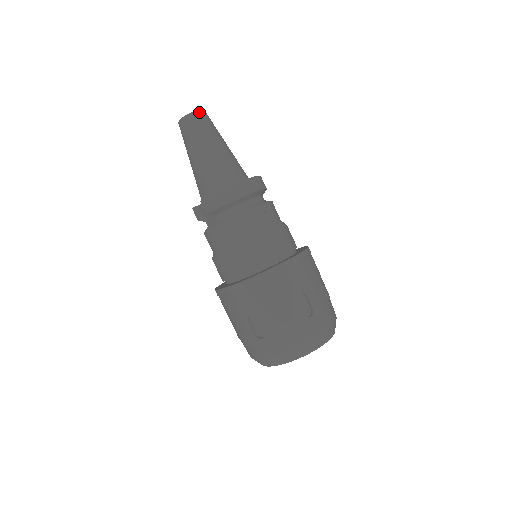
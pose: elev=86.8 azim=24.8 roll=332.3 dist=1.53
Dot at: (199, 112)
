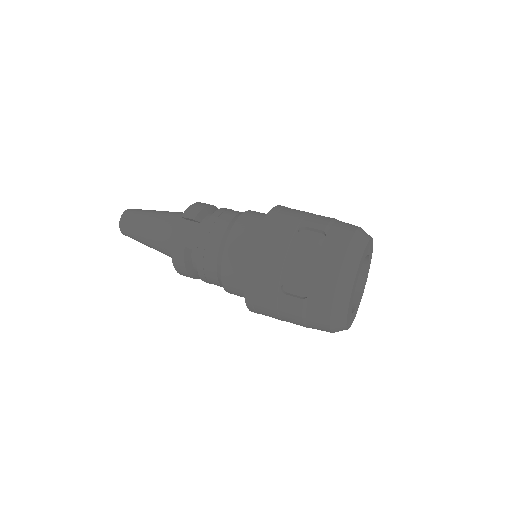
Dot at: occluded
